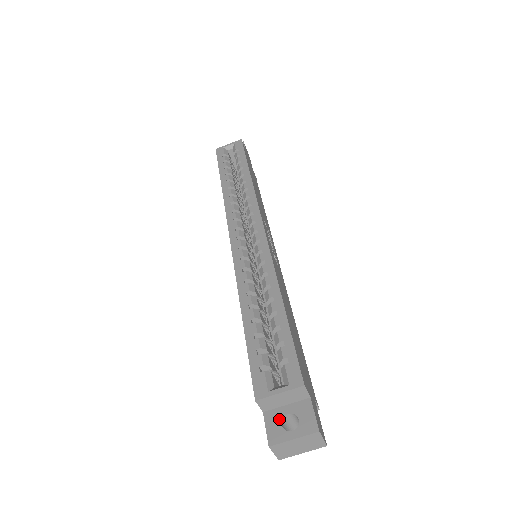
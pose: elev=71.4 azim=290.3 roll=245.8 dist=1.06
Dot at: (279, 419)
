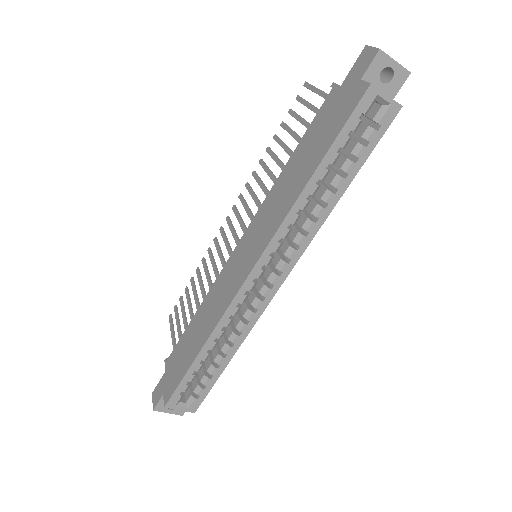
Dot at: occluded
